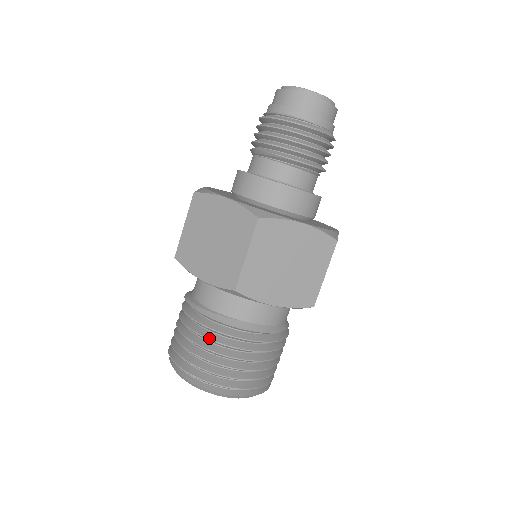
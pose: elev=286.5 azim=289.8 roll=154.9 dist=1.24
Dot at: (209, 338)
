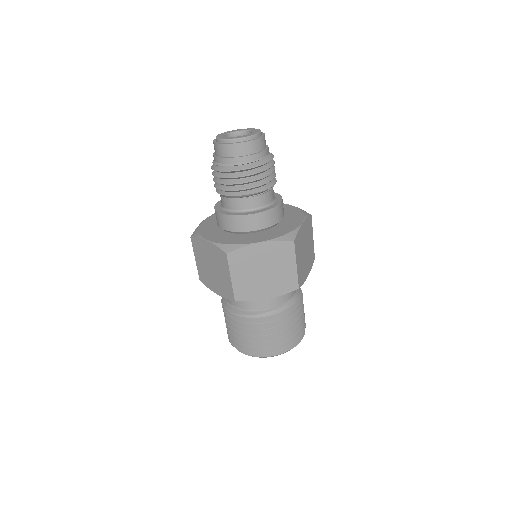
Dot at: (283, 323)
